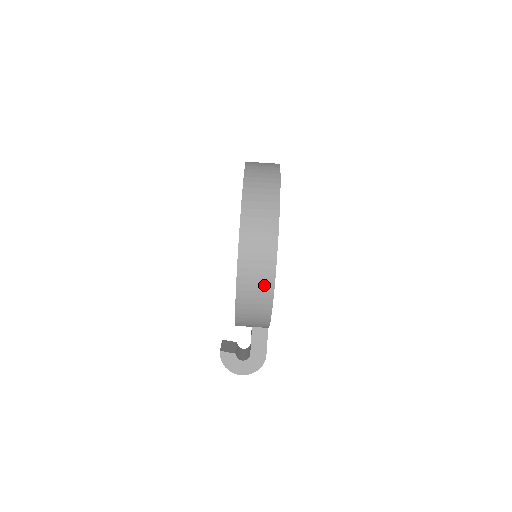
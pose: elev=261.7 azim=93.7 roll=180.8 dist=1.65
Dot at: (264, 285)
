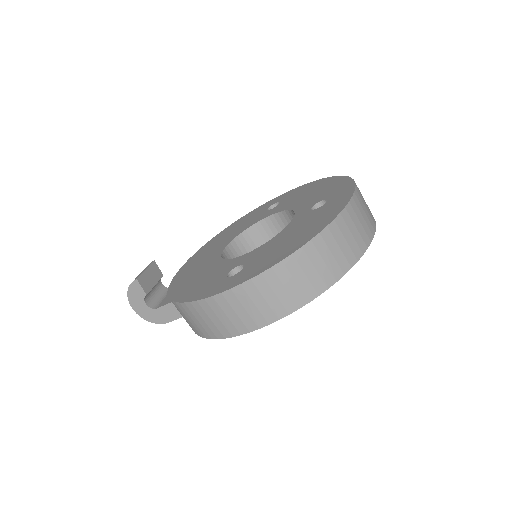
Dot at: (217, 328)
